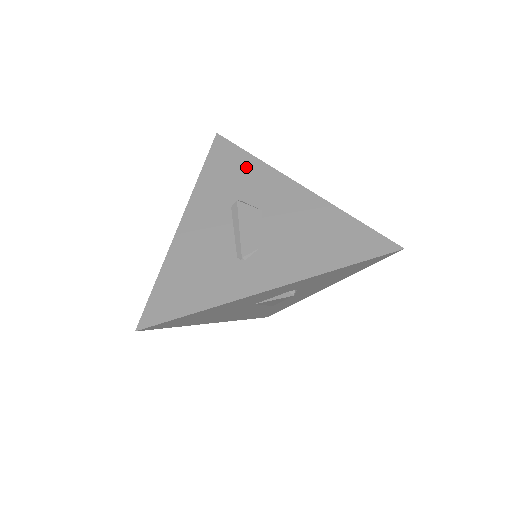
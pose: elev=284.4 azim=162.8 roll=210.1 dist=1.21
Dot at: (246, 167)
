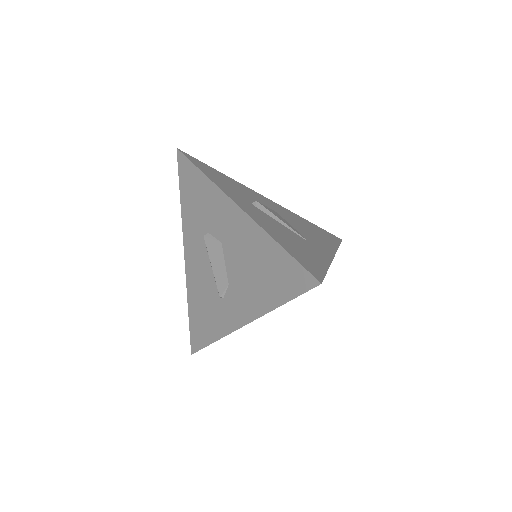
Dot at: (202, 190)
